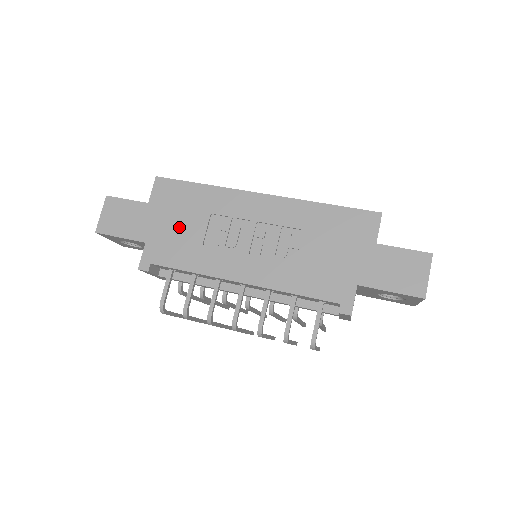
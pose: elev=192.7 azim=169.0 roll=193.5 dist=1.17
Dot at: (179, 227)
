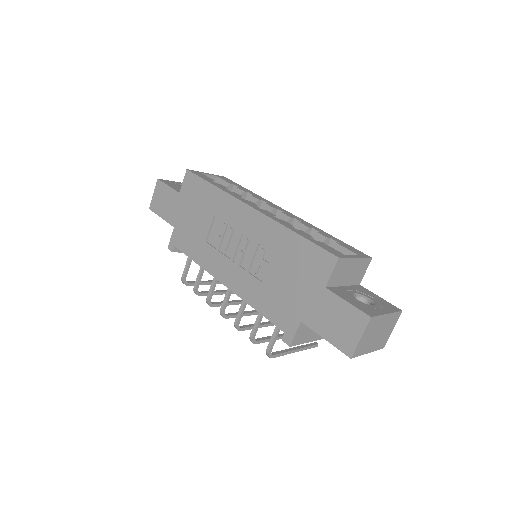
Dot at: (194, 221)
